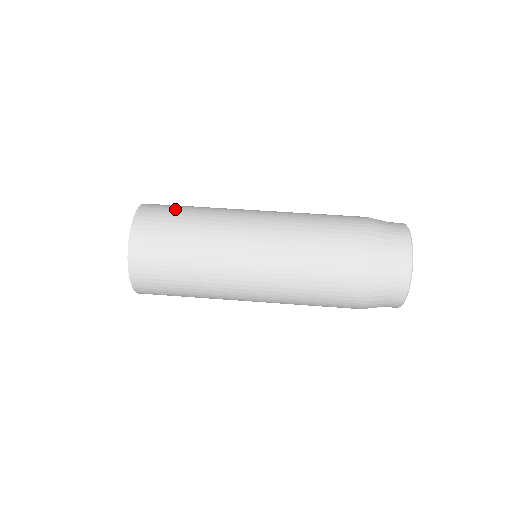
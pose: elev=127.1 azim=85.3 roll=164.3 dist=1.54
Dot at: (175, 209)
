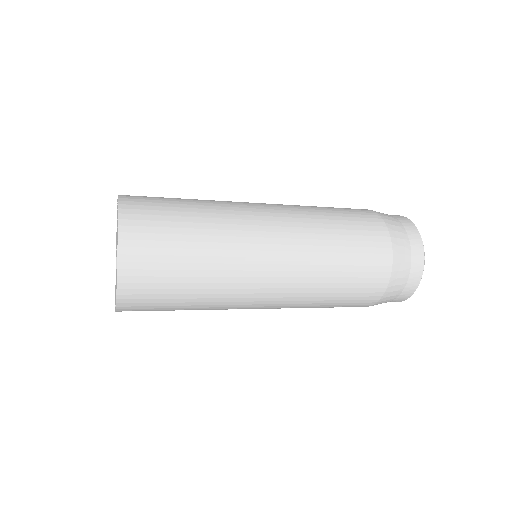
Dot at: (166, 198)
